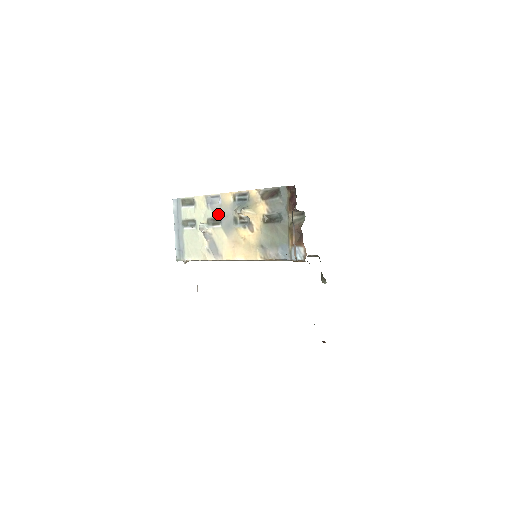
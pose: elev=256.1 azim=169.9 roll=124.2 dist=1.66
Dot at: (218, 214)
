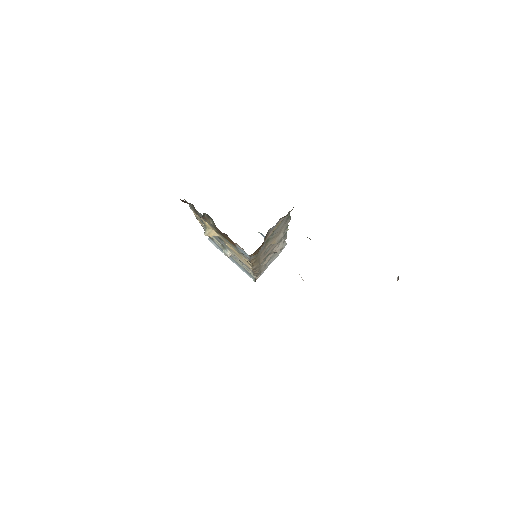
Dot at: occluded
